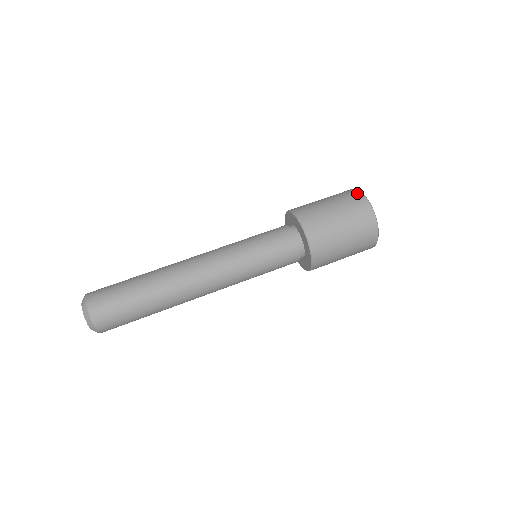
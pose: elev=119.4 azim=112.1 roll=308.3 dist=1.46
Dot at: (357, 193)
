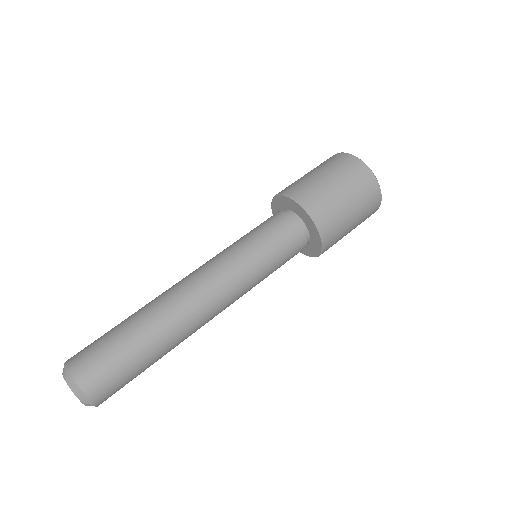
Dot at: (334, 155)
